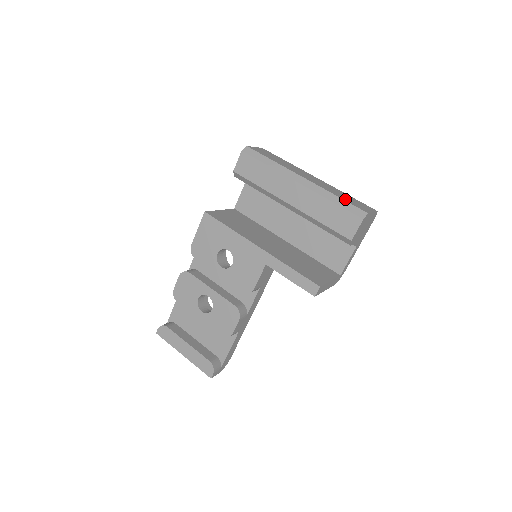
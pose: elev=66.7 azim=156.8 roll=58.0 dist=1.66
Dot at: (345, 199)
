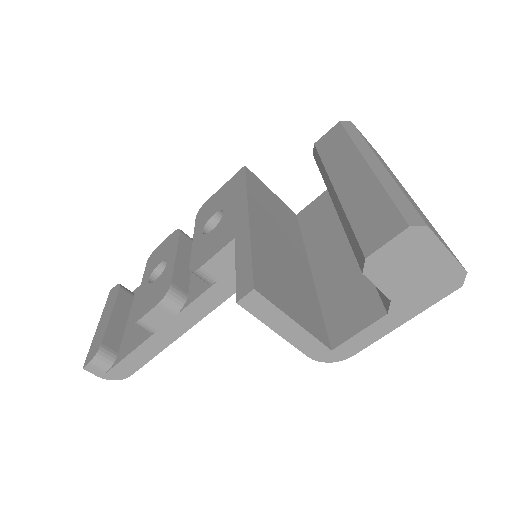
Dot at: (413, 204)
